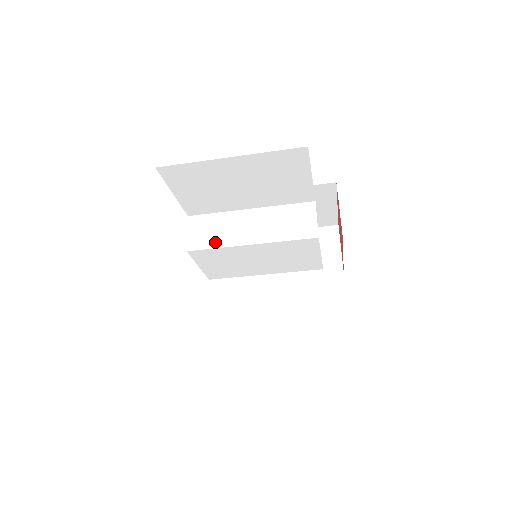
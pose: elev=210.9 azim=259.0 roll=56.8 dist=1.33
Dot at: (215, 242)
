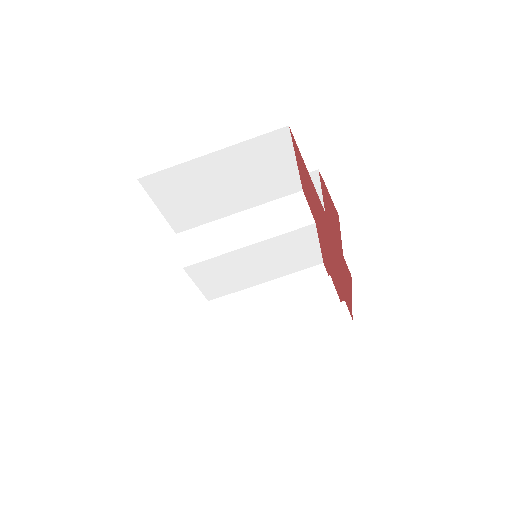
Dot at: (210, 252)
